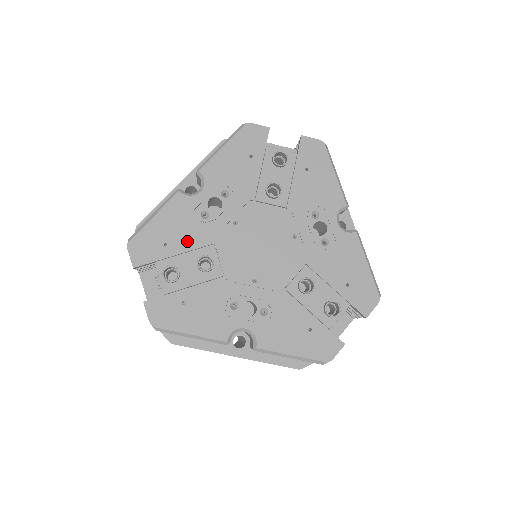
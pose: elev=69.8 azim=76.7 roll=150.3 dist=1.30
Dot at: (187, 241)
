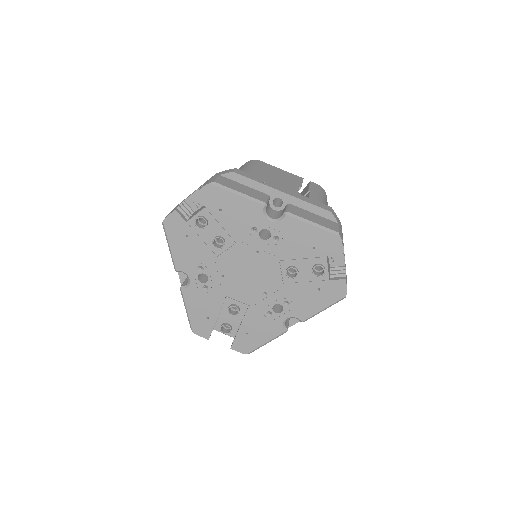
Dot at: (214, 307)
